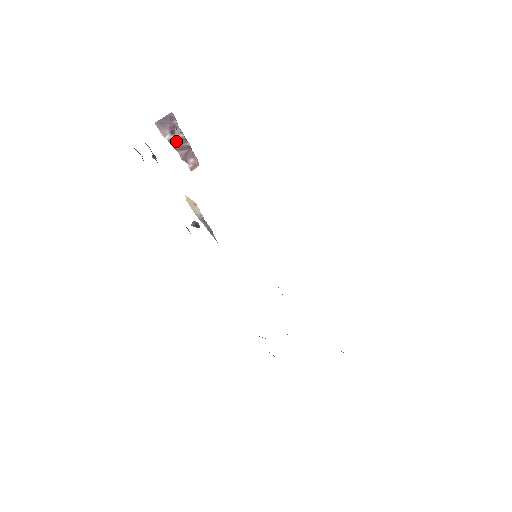
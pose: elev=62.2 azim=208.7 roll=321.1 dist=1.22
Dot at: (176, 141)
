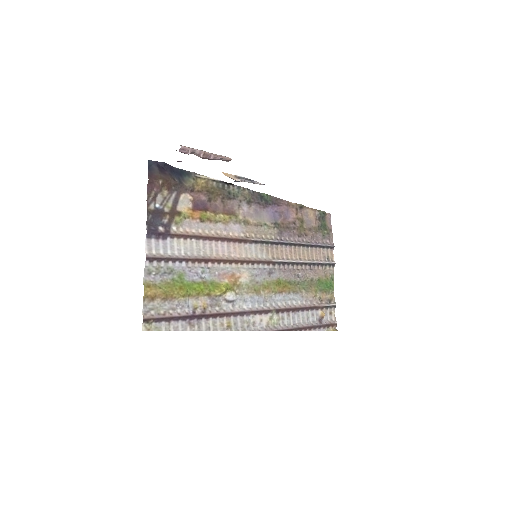
Dot at: occluded
